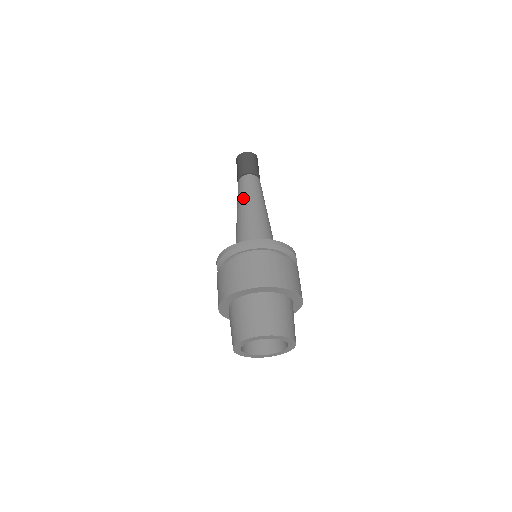
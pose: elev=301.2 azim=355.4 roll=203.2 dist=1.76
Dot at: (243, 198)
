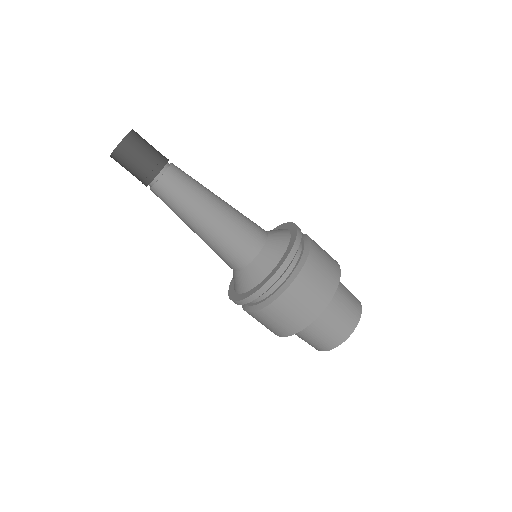
Dot at: (193, 210)
